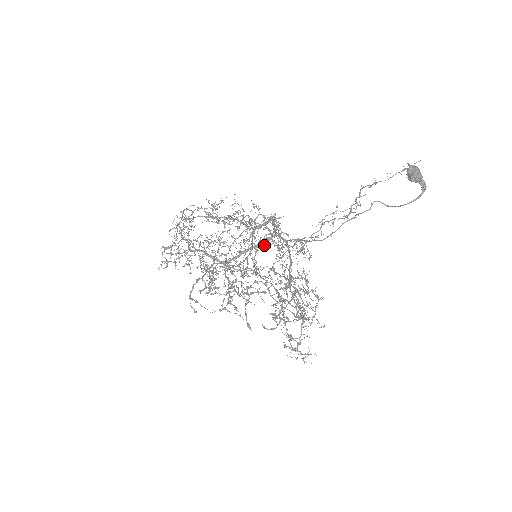
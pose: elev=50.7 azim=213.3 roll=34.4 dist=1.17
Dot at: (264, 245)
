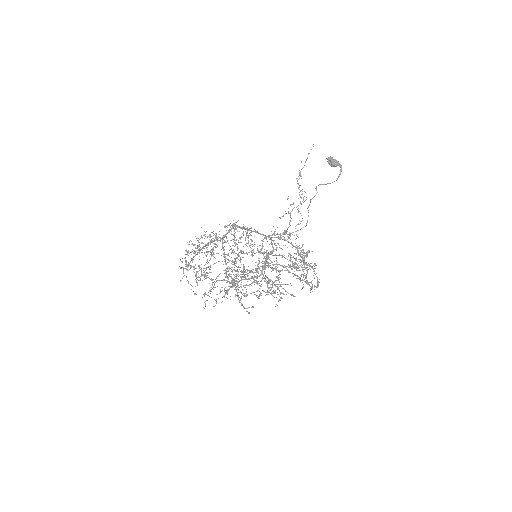
Dot at: (273, 249)
